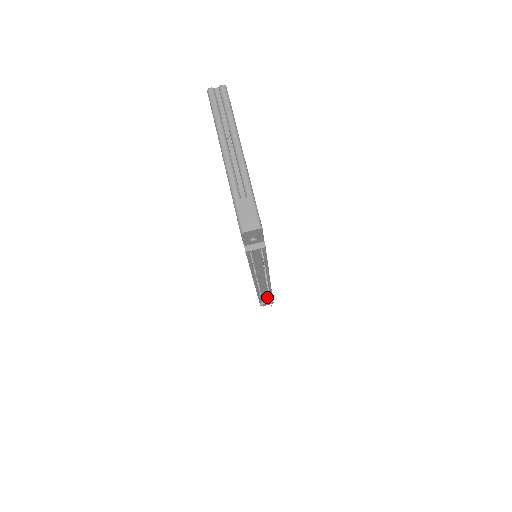
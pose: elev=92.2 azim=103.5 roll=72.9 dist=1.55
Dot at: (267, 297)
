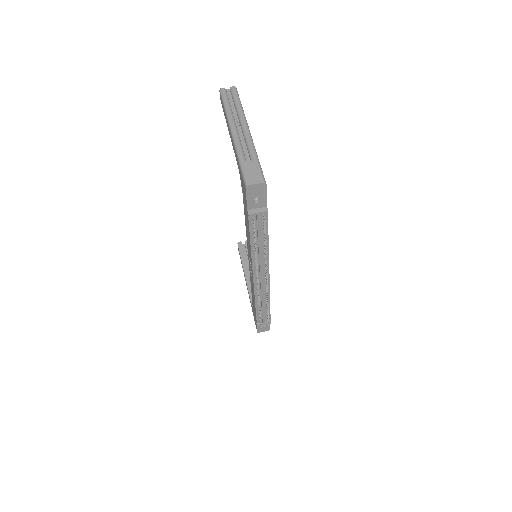
Dot at: (265, 313)
